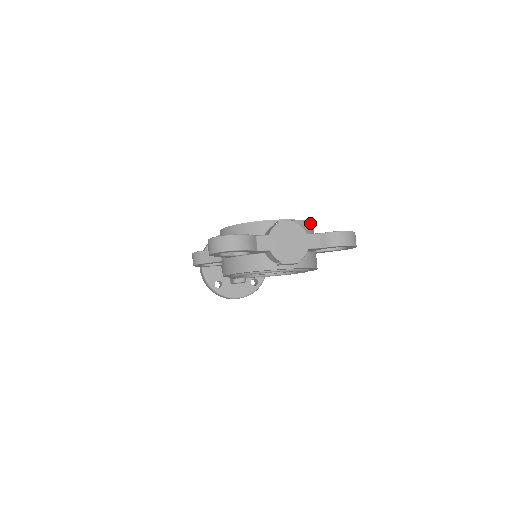
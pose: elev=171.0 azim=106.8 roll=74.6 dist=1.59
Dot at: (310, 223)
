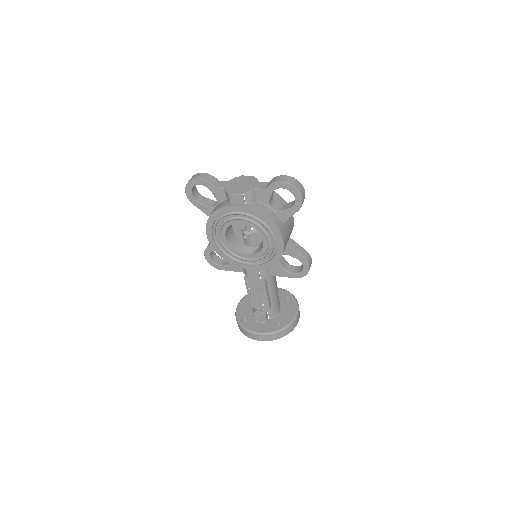
Dot at: (279, 196)
